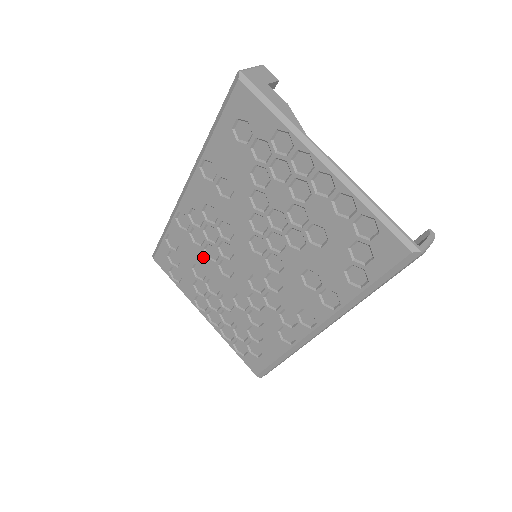
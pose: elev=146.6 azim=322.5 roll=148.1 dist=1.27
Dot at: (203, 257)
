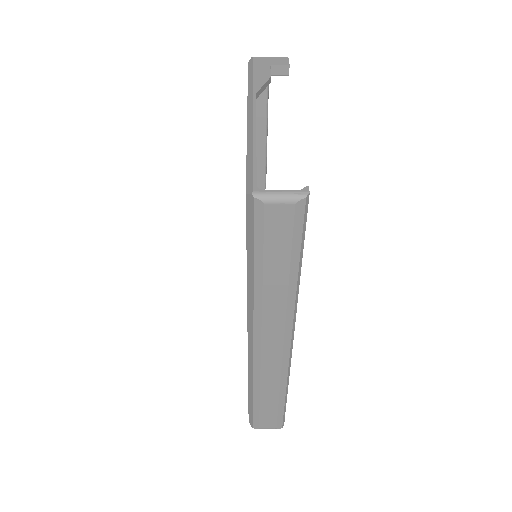
Dot at: occluded
